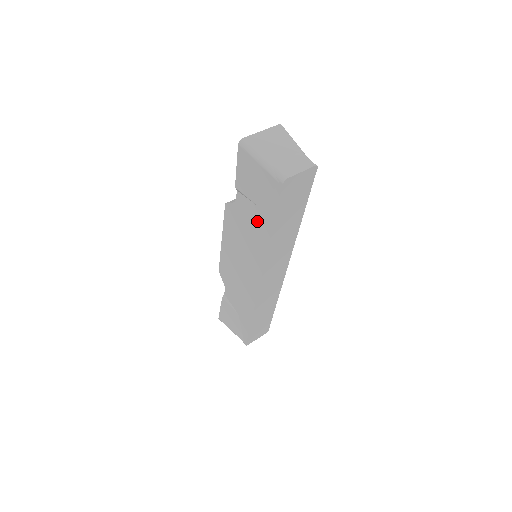
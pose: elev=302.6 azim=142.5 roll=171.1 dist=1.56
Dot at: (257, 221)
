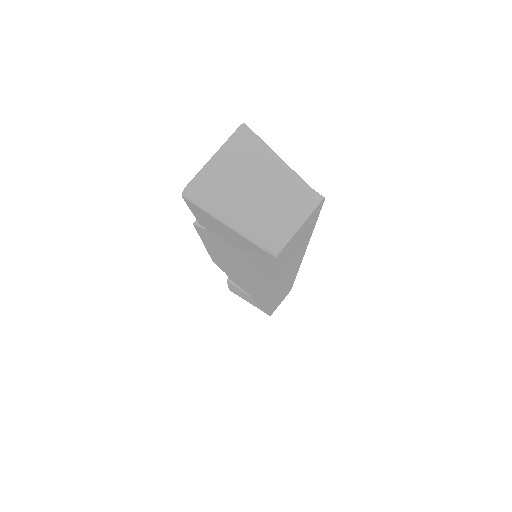
Dot at: (247, 261)
